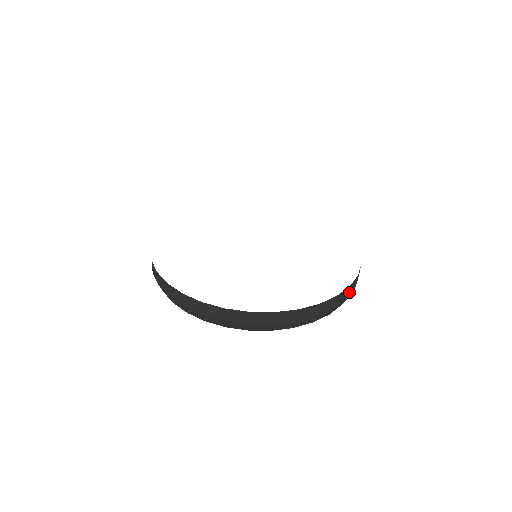
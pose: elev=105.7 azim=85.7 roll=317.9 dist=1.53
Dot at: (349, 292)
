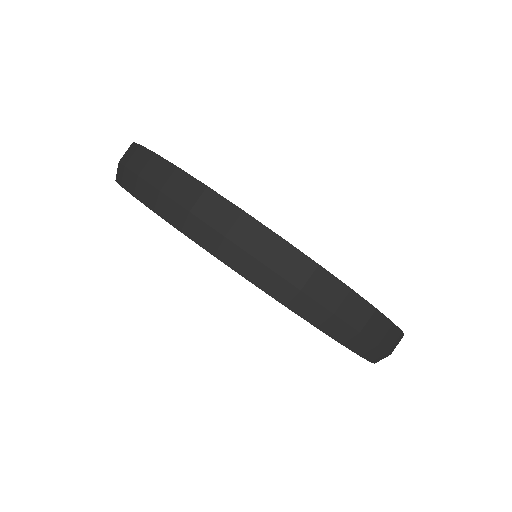
Dot at: (393, 344)
